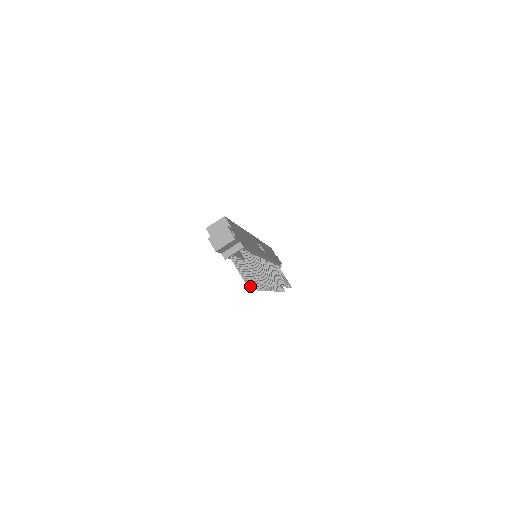
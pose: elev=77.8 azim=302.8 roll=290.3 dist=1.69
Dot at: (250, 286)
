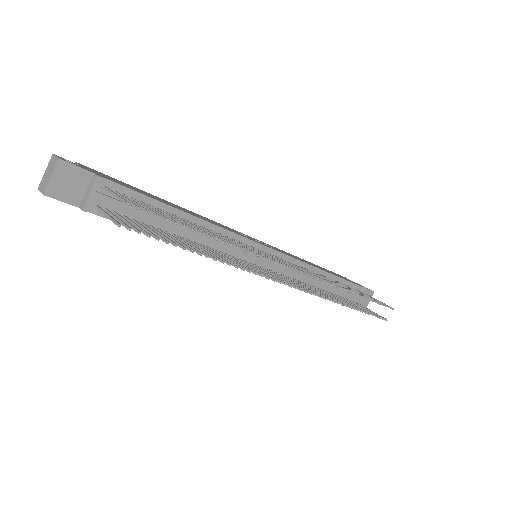
Dot at: (136, 230)
